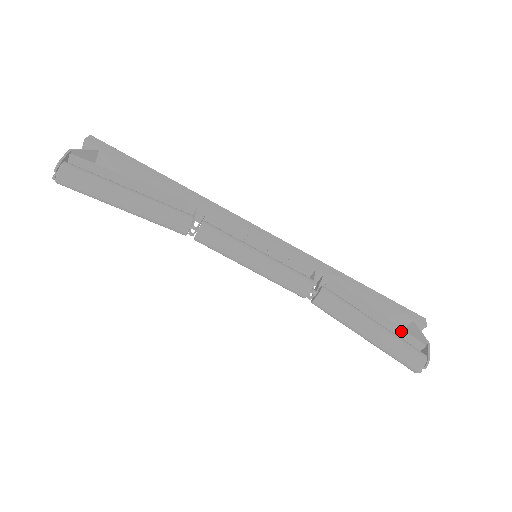
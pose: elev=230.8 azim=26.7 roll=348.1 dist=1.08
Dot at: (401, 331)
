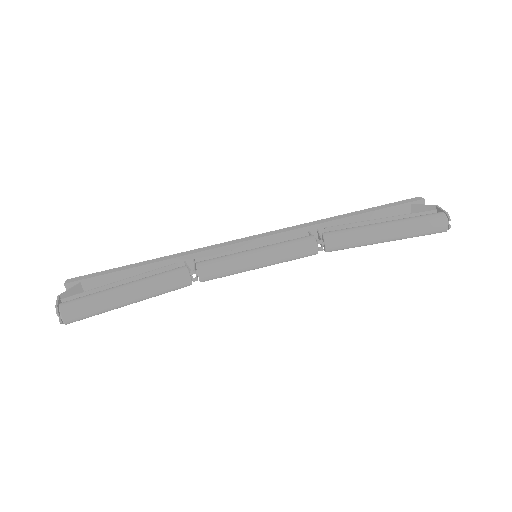
Dot at: (409, 216)
